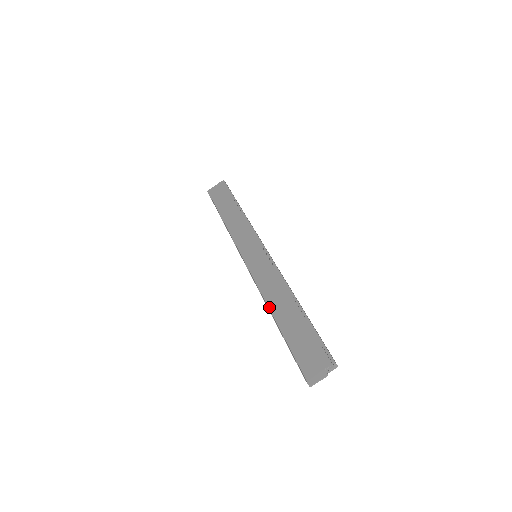
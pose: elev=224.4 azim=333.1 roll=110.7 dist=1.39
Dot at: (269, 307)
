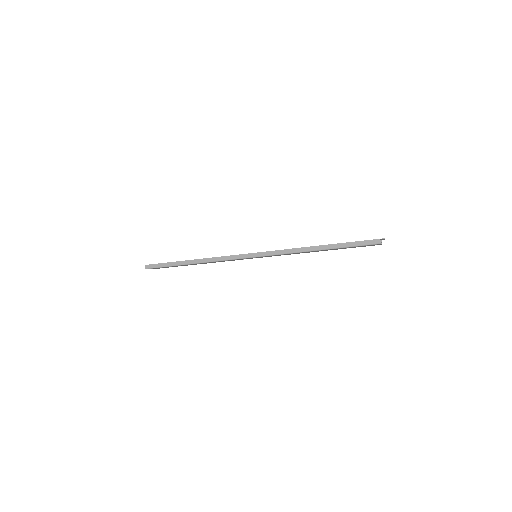
Dot at: occluded
